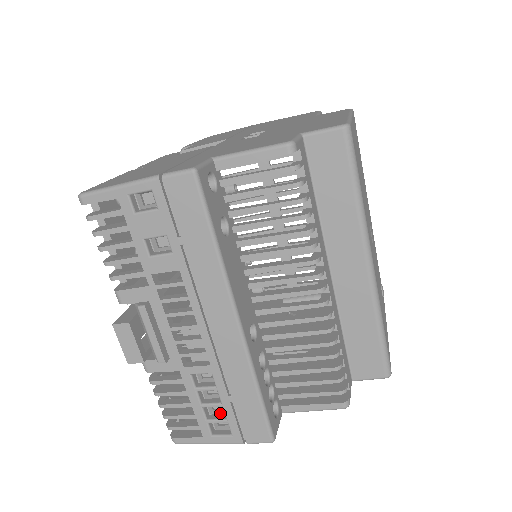
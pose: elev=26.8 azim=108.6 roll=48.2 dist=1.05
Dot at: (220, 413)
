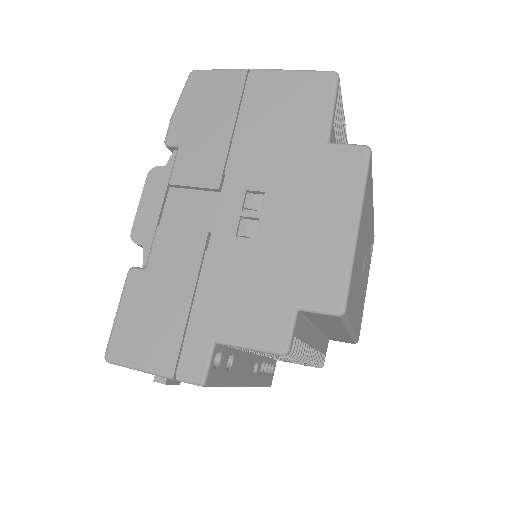
Dot at: occluded
